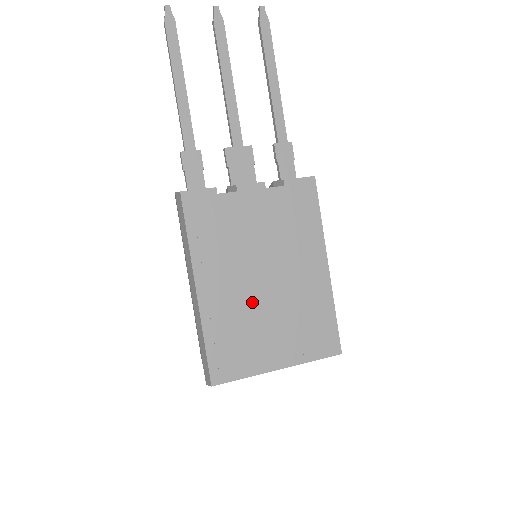
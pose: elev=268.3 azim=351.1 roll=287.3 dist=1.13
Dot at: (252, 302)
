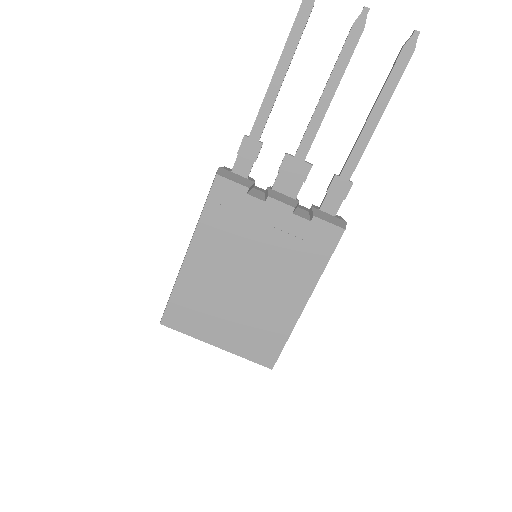
Dot at: (224, 290)
